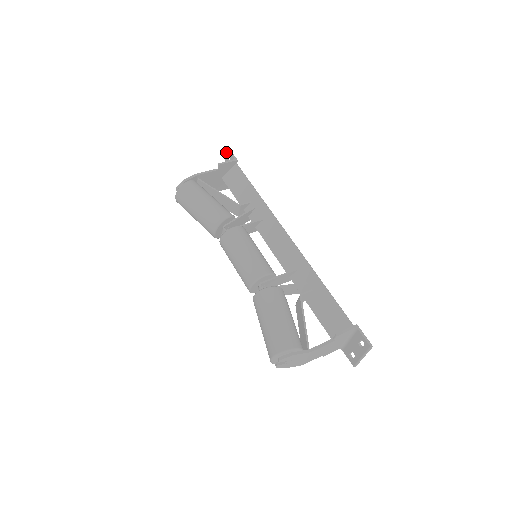
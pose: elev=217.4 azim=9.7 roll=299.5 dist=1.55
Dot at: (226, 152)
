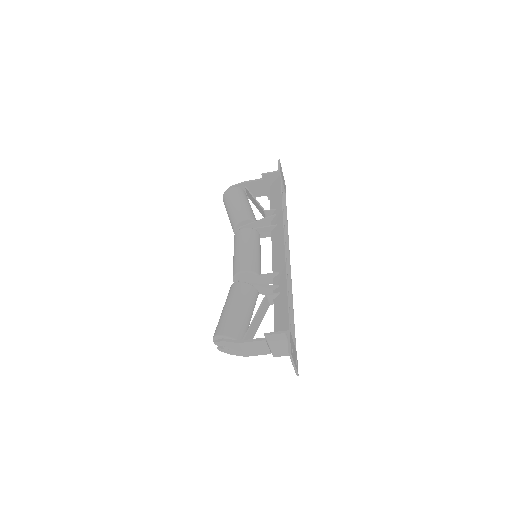
Dot at: occluded
